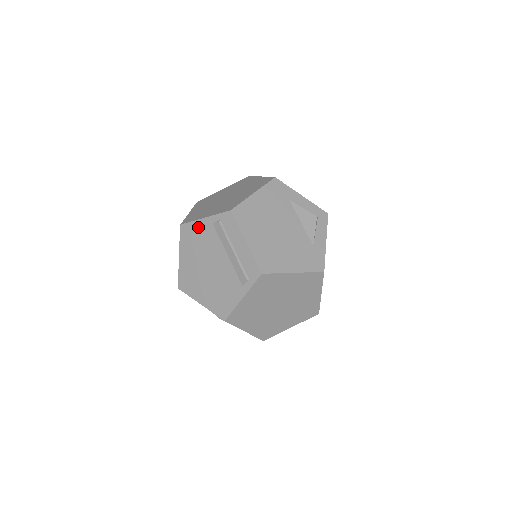
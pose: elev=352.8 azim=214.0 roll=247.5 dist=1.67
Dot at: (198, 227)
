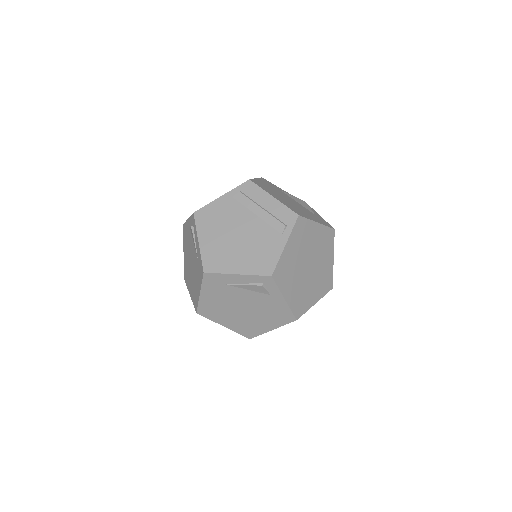
Dot at: (216, 206)
